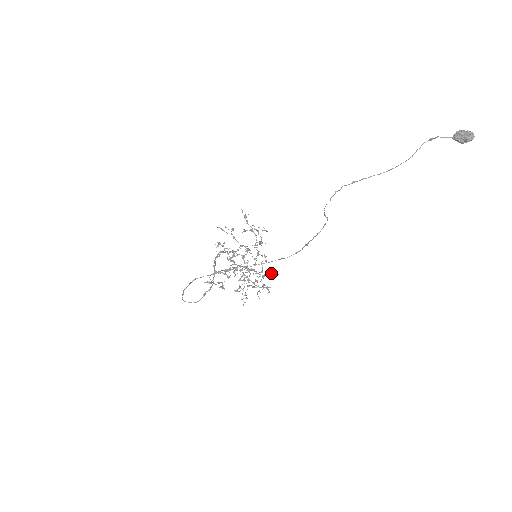
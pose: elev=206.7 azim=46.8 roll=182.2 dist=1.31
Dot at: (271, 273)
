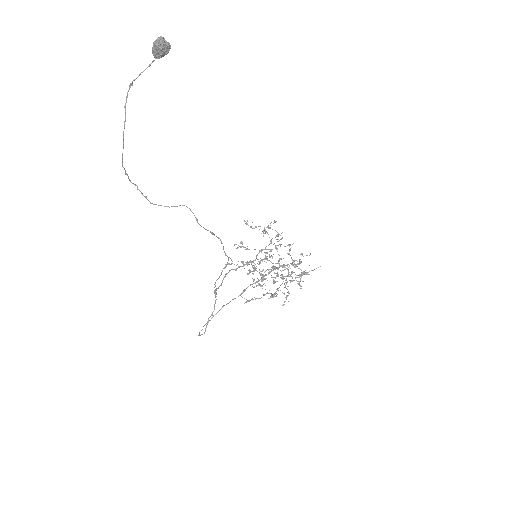
Dot at: occluded
